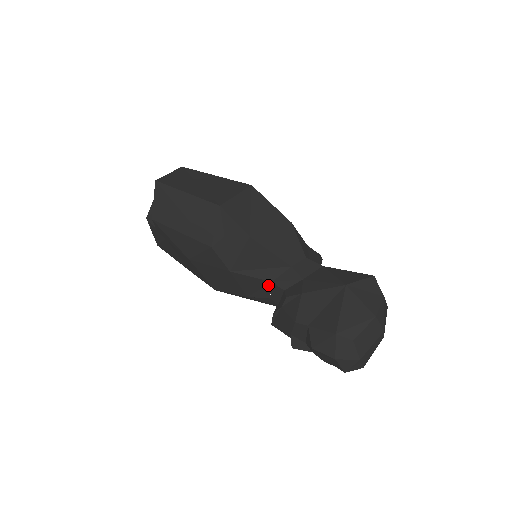
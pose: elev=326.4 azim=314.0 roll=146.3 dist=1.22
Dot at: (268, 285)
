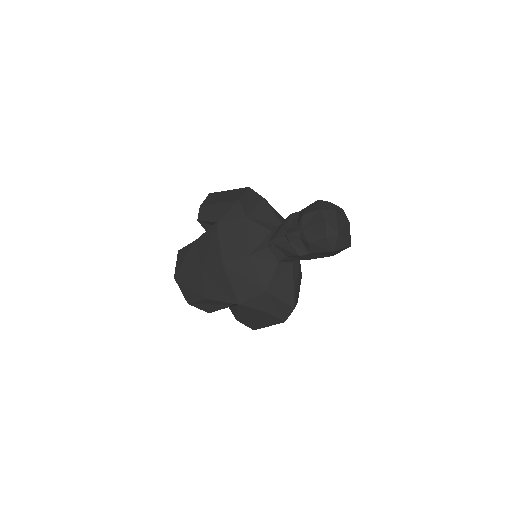
Dot at: (268, 236)
